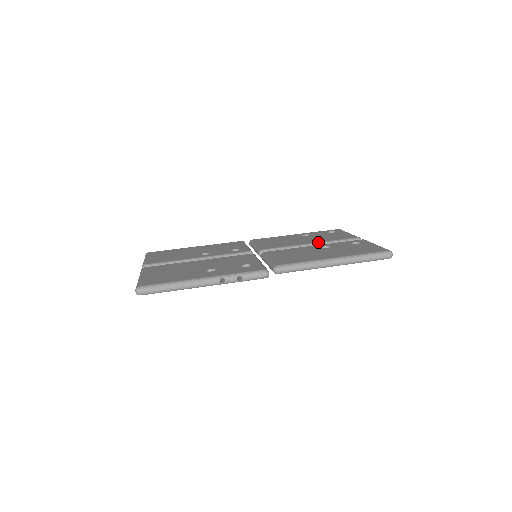
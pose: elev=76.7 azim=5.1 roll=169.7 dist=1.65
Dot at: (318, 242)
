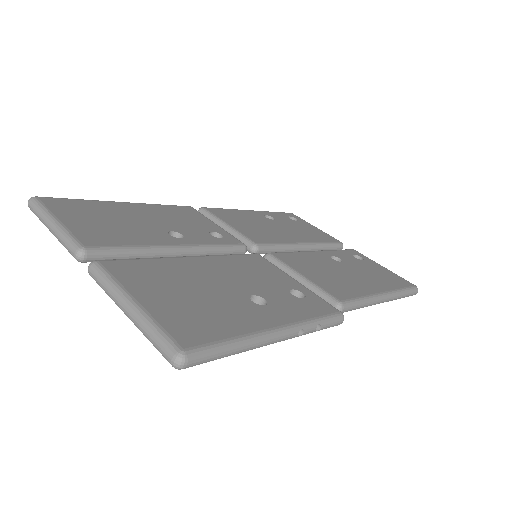
Dot at: (311, 242)
